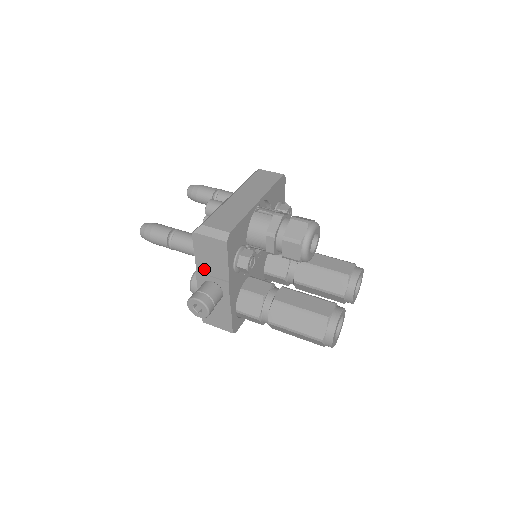
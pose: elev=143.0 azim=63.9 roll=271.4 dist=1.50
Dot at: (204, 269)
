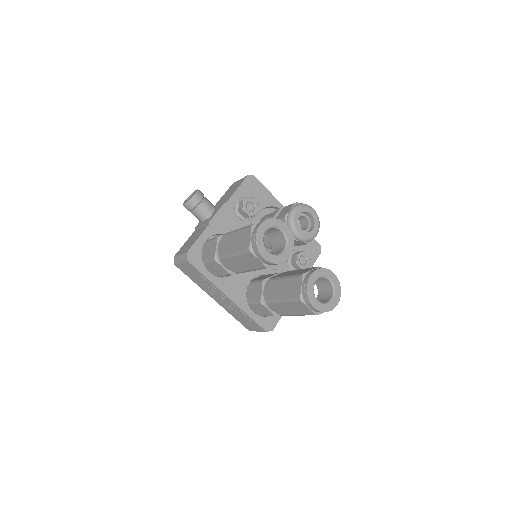
Dot at: occluded
